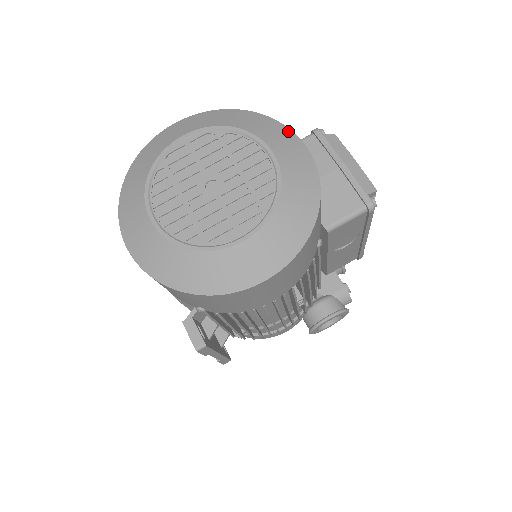
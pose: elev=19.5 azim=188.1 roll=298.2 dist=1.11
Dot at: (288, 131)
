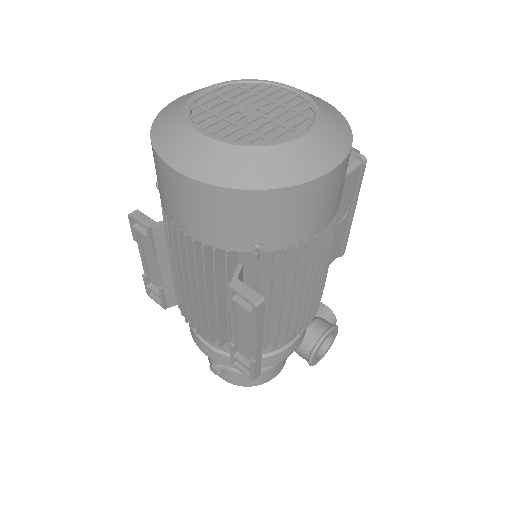
Dot at: occluded
